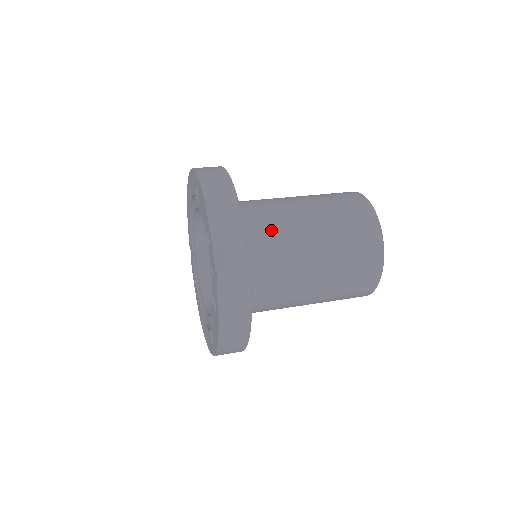
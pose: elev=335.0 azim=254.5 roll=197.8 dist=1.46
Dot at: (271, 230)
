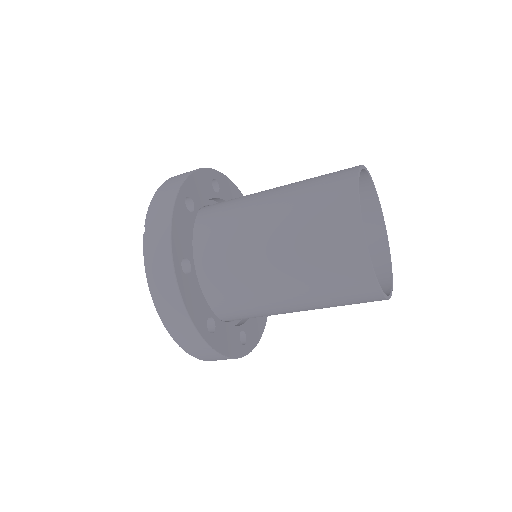
Dot at: (234, 205)
